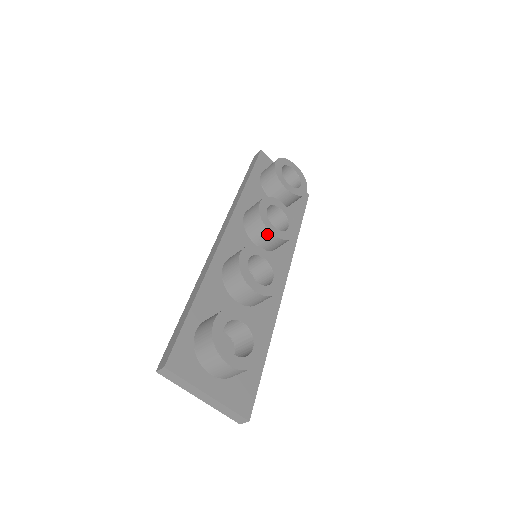
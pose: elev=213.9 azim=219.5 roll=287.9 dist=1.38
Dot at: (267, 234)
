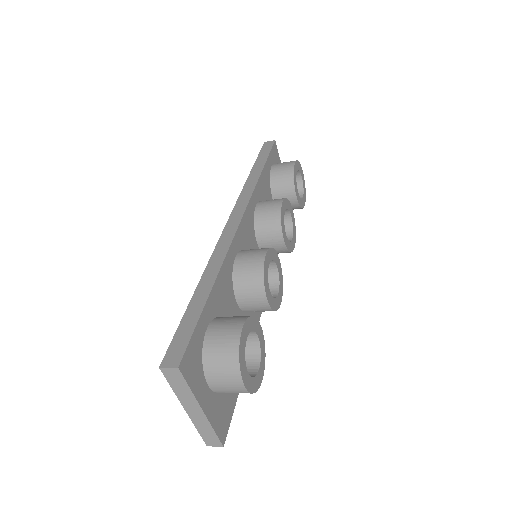
Dot at: (278, 239)
